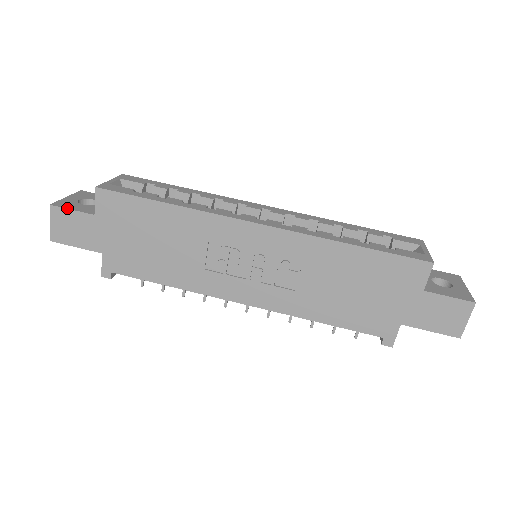
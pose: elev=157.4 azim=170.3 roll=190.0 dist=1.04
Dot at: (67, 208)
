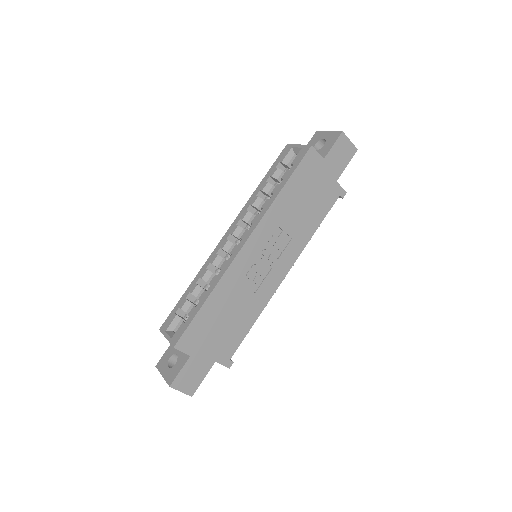
Dot at: (177, 375)
